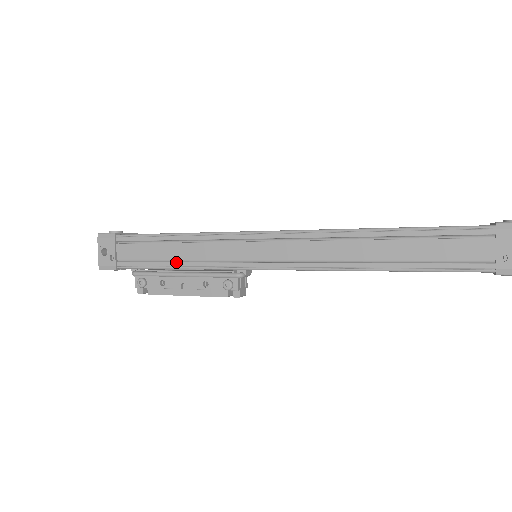
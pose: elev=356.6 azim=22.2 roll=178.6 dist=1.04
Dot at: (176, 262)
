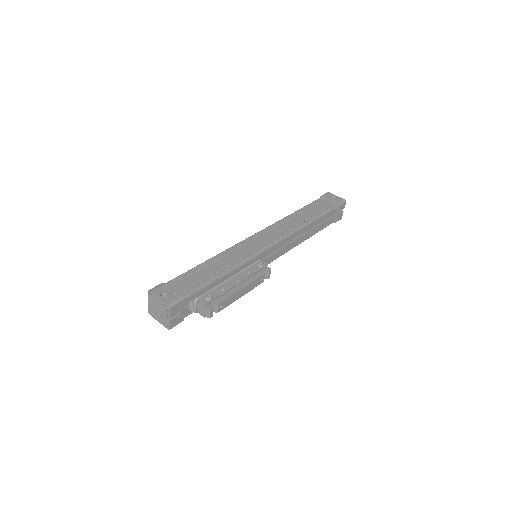
Dot at: (222, 270)
